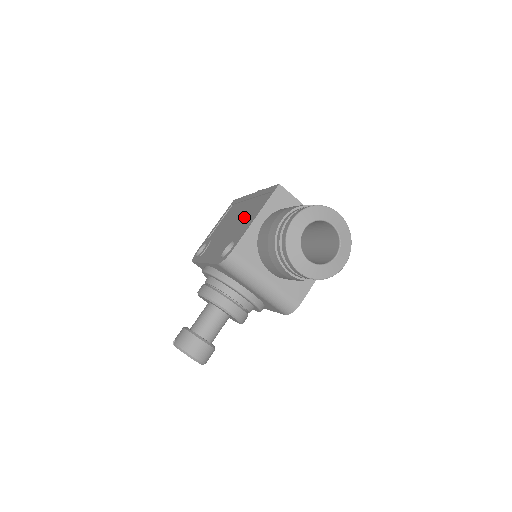
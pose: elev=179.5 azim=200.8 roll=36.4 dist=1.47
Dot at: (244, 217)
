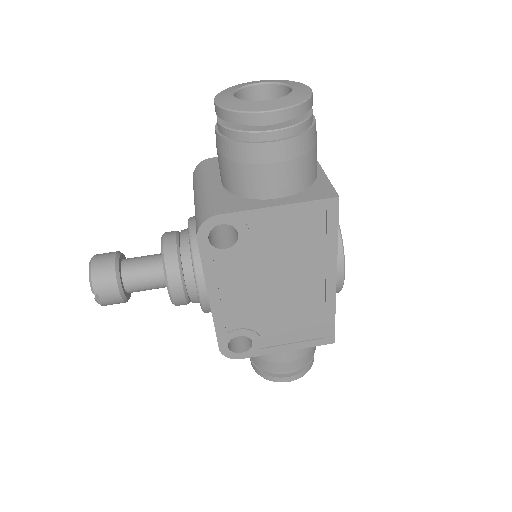
Dot at: occluded
